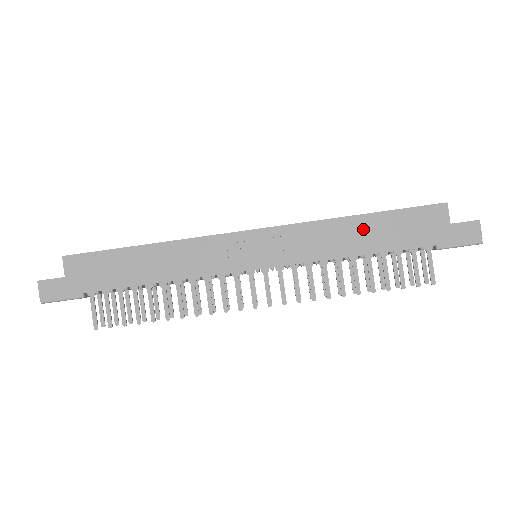
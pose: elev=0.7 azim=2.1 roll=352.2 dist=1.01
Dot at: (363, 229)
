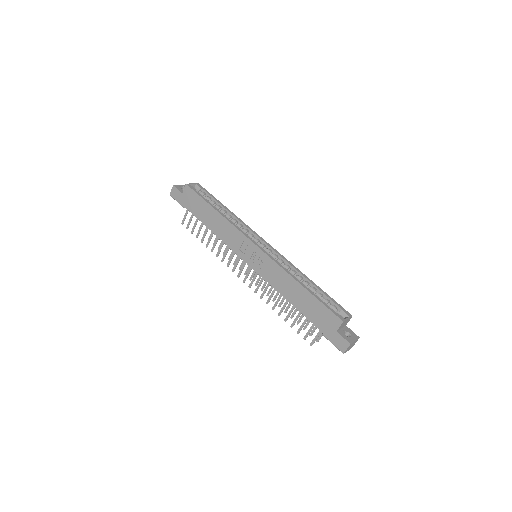
Dot at: (299, 293)
